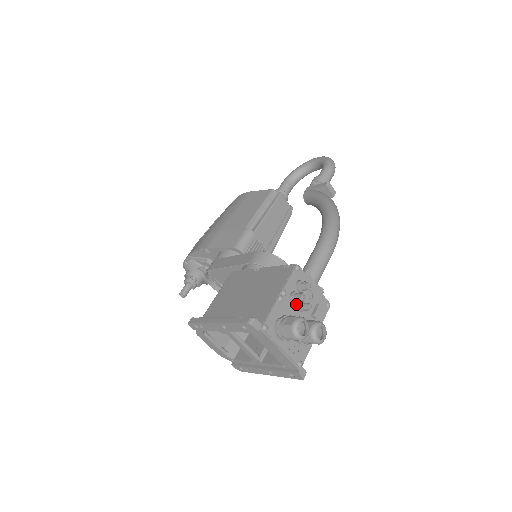
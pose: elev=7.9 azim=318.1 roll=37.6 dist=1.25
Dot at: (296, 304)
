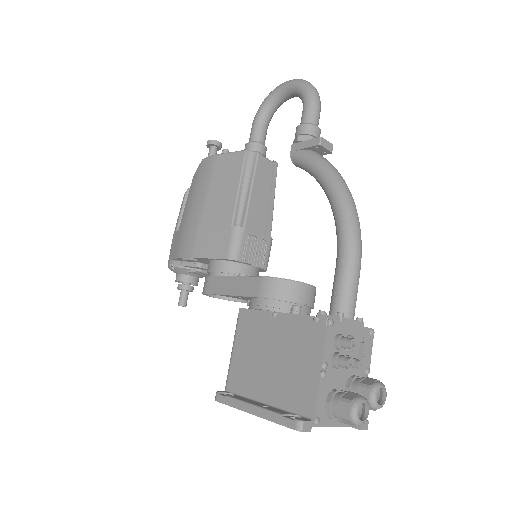
Dot at: occluded
